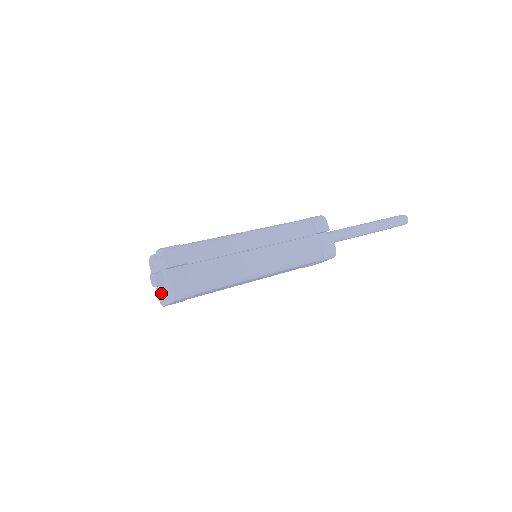
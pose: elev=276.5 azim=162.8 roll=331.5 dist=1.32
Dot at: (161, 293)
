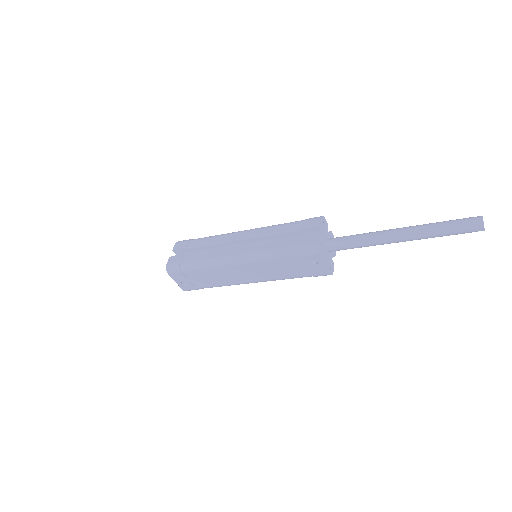
Dot at: occluded
